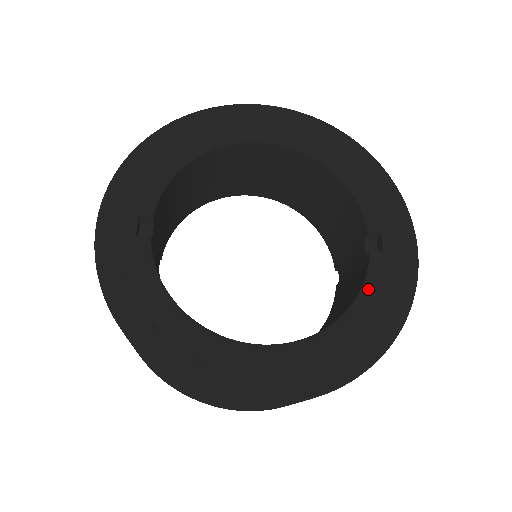
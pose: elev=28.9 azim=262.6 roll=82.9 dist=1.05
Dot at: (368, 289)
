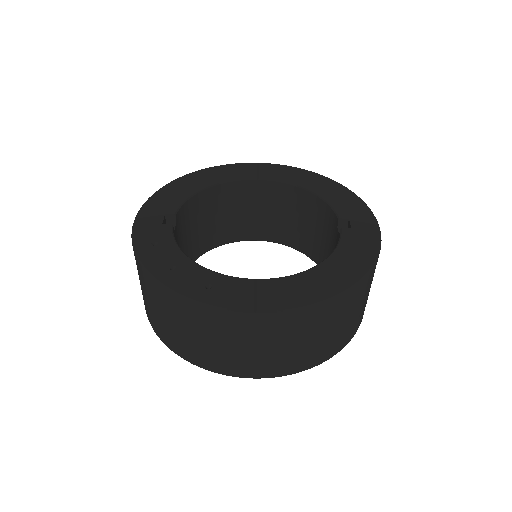
Dot at: (341, 248)
